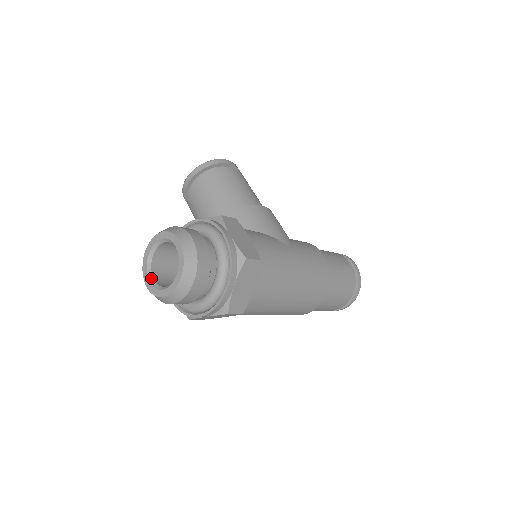
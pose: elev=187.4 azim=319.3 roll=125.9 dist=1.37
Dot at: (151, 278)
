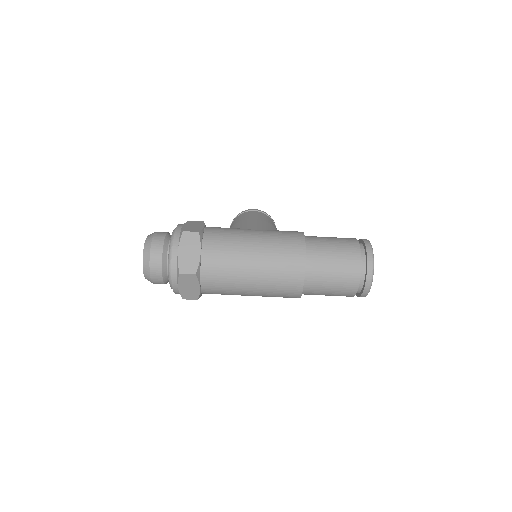
Dot at: occluded
